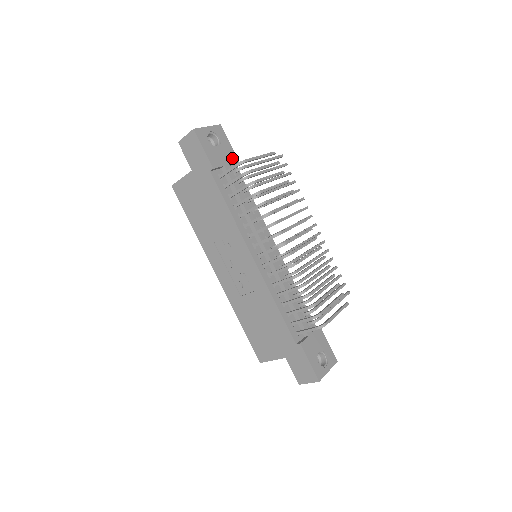
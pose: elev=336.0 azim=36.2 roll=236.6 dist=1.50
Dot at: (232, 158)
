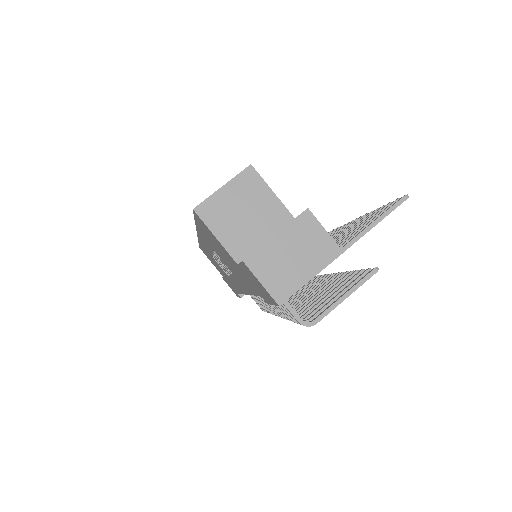
Dot at: occluded
